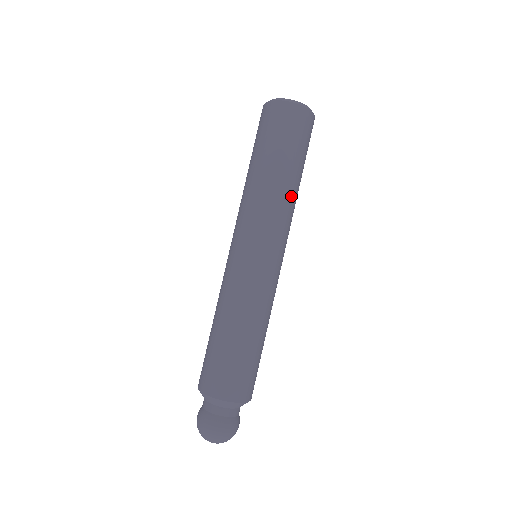
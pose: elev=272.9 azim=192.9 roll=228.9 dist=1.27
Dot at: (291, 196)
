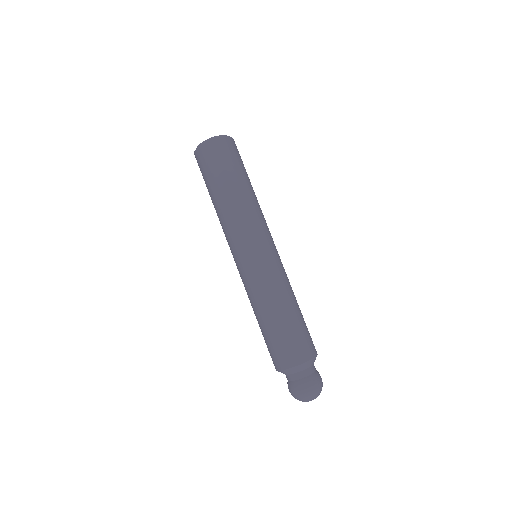
Dot at: (250, 201)
